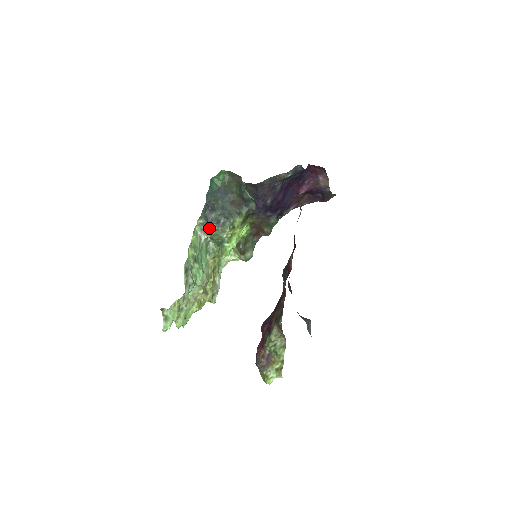
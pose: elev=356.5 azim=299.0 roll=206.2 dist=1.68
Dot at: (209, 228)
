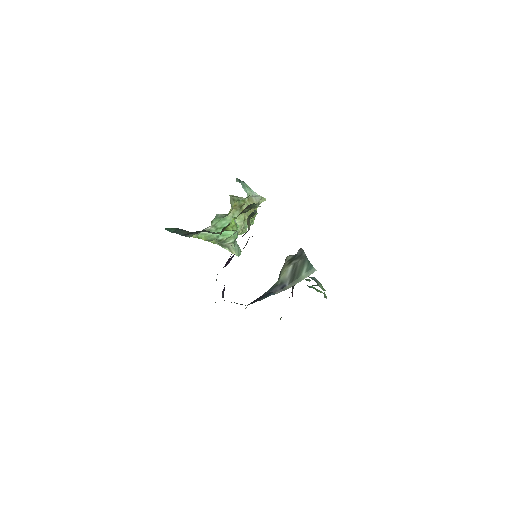
Dot at: occluded
